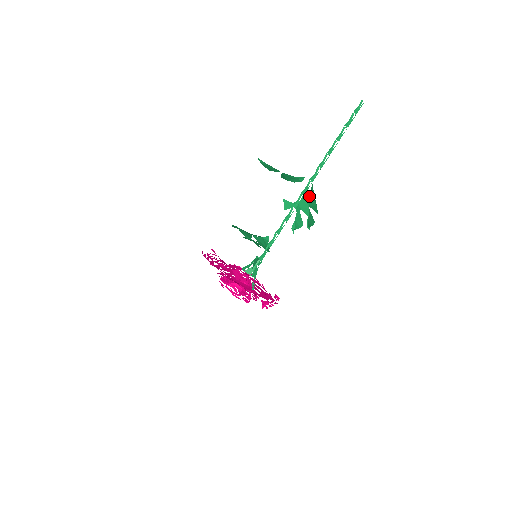
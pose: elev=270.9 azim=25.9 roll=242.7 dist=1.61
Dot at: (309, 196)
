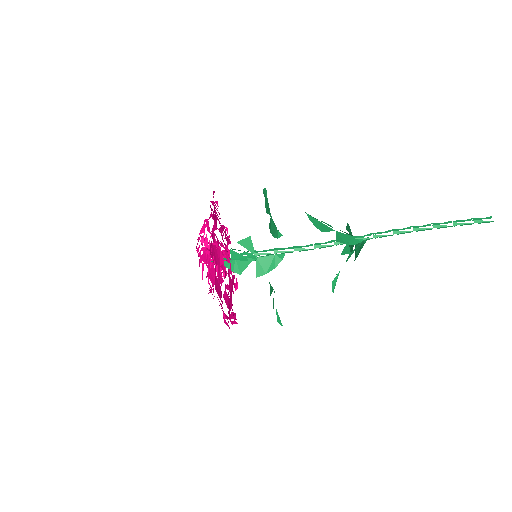
Dot at: occluded
